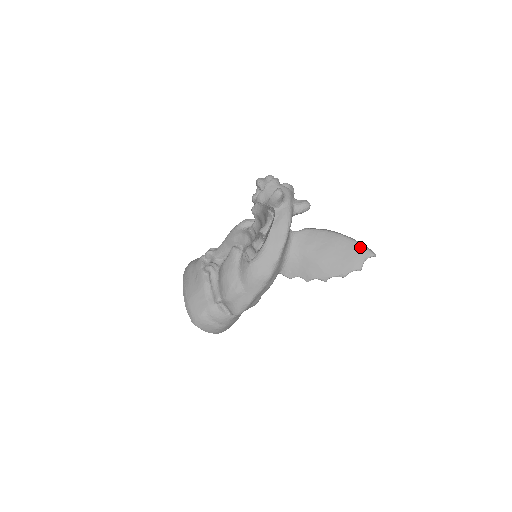
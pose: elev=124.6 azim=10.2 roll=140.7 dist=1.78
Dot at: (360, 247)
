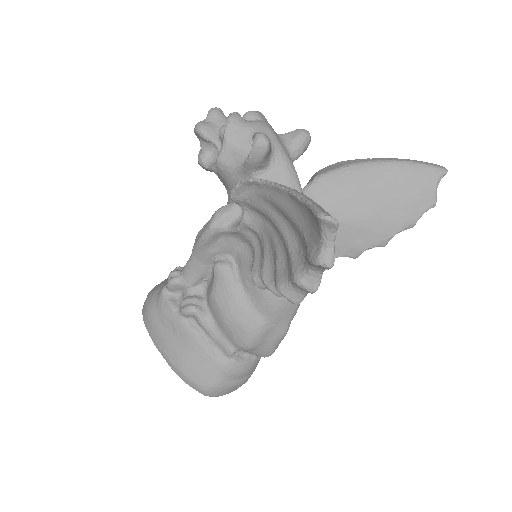
Dot at: (421, 169)
